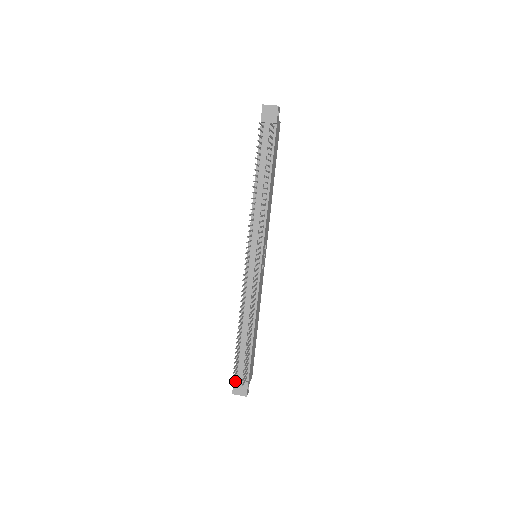
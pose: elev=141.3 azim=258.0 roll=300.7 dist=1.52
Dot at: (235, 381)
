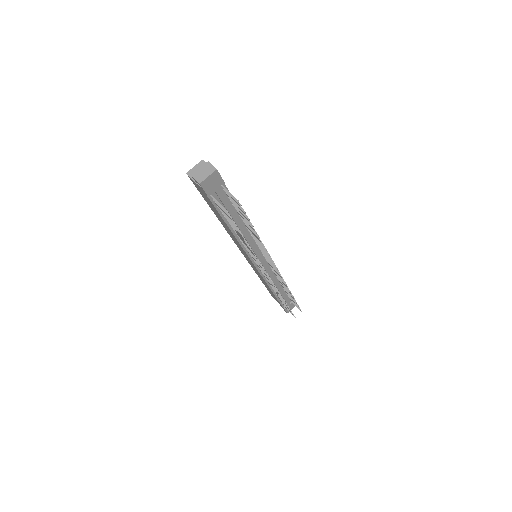
Dot at: (286, 309)
